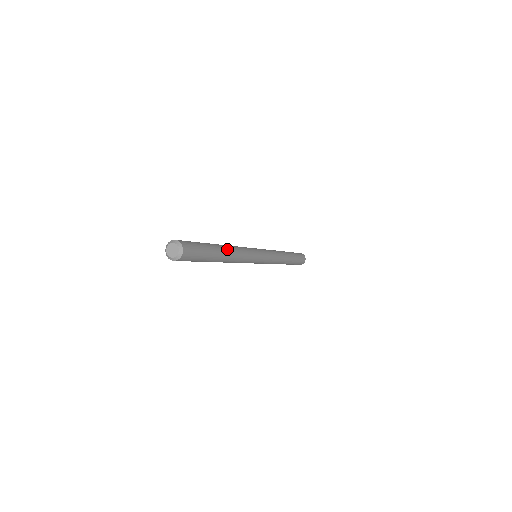
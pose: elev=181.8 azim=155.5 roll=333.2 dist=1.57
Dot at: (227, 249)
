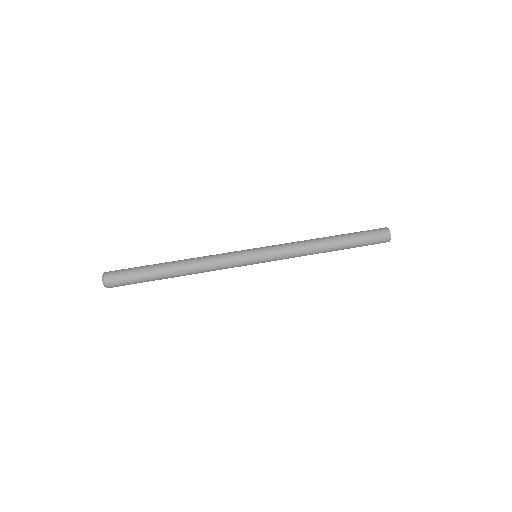
Dot at: (180, 270)
